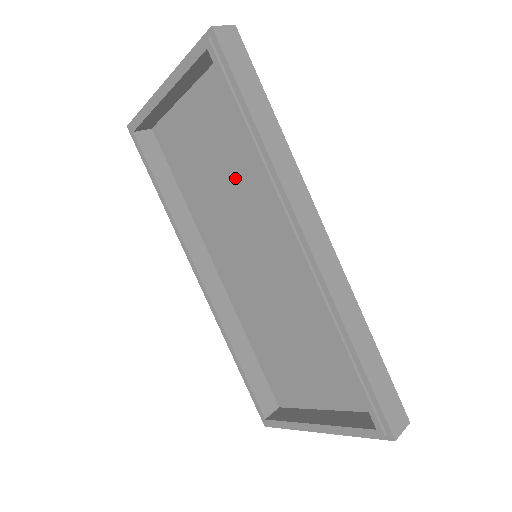
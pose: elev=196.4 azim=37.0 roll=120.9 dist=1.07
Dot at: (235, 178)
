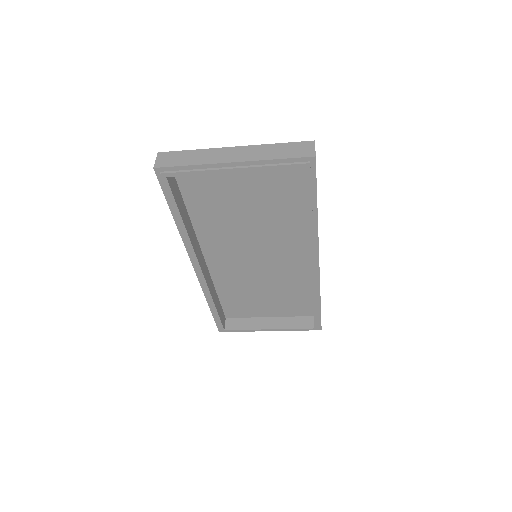
Dot at: (261, 217)
